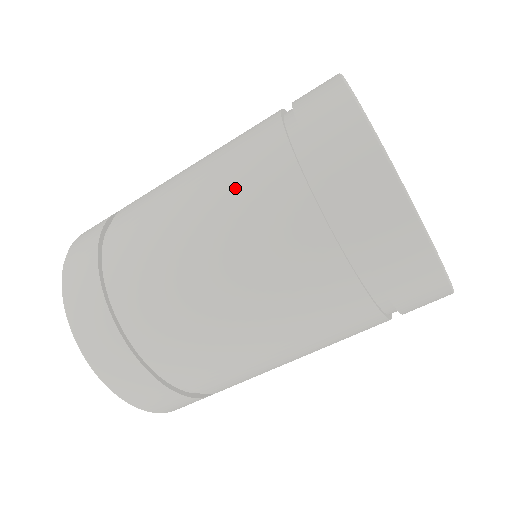
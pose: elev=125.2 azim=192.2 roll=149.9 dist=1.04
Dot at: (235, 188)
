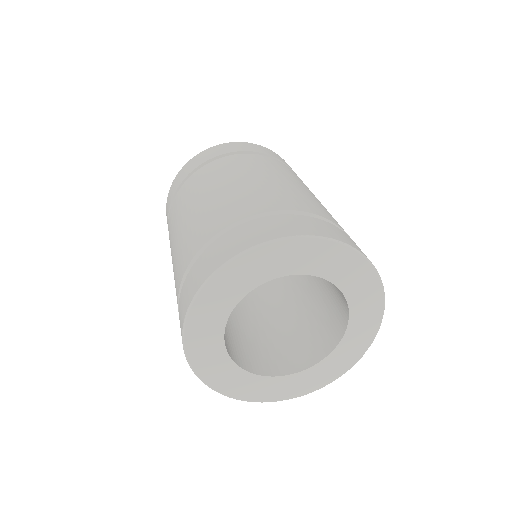
Dot at: (179, 251)
